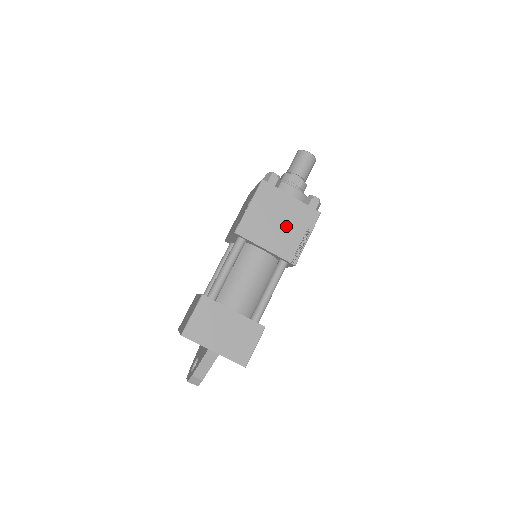
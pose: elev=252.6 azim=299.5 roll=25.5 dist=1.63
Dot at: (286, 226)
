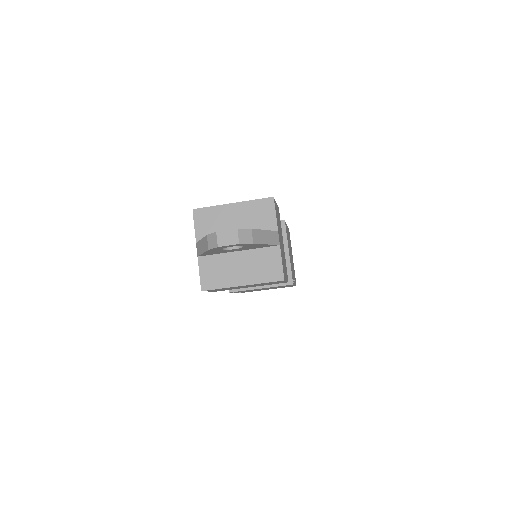
Dot at: occluded
